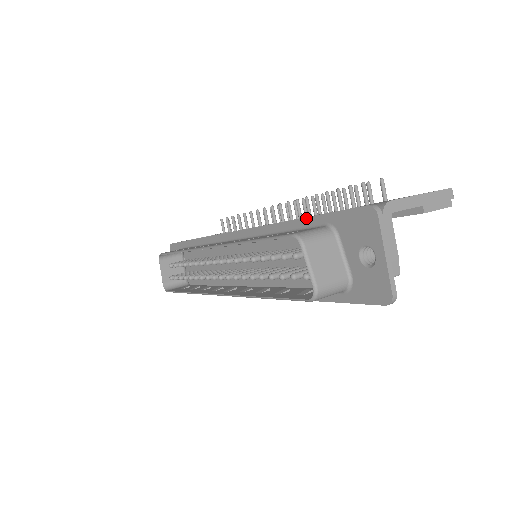
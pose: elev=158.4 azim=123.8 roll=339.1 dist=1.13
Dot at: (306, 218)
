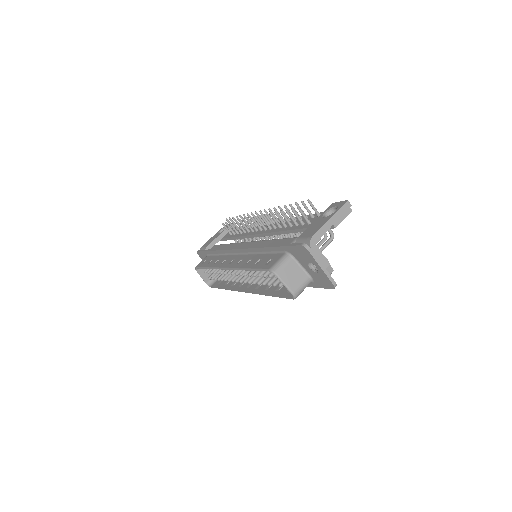
Dot at: (273, 247)
